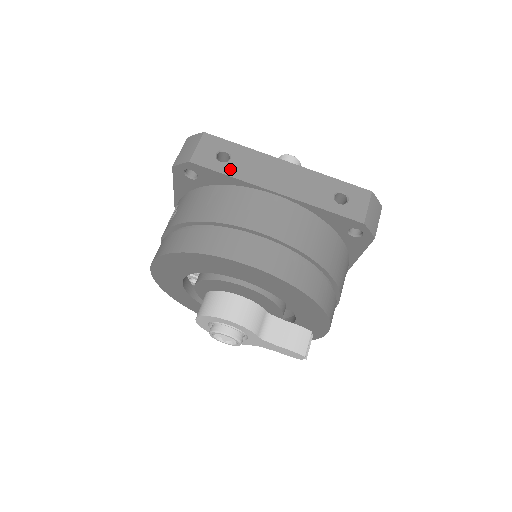
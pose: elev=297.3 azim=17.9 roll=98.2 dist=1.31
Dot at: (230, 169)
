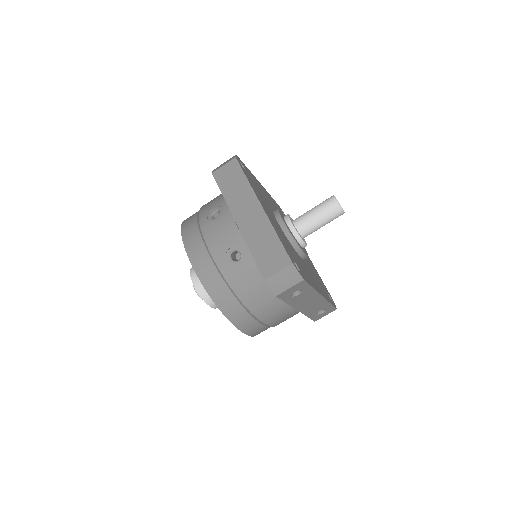
Dot at: (291, 300)
